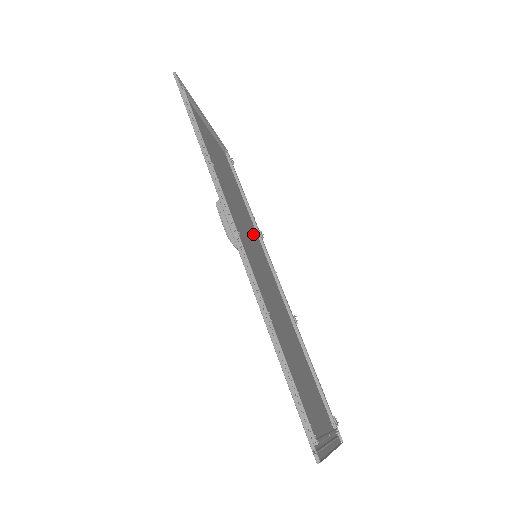
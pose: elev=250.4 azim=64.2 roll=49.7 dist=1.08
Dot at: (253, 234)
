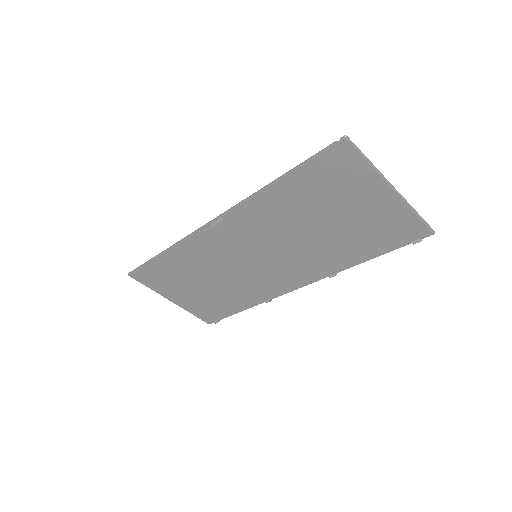
Dot at: (255, 283)
